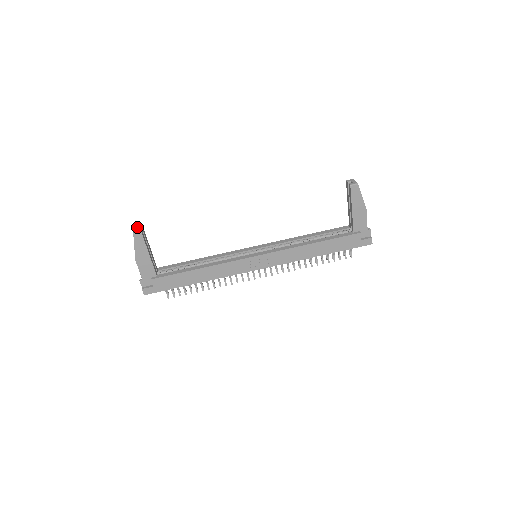
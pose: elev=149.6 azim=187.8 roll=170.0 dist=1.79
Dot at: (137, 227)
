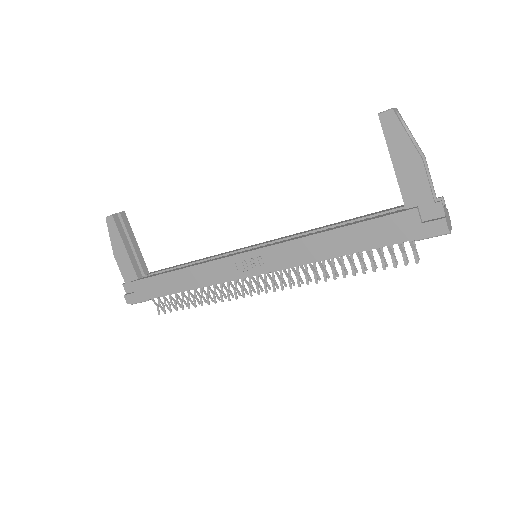
Dot at: (117, 213)
